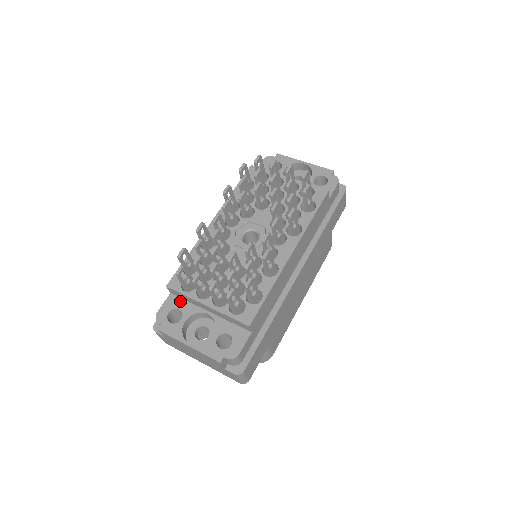
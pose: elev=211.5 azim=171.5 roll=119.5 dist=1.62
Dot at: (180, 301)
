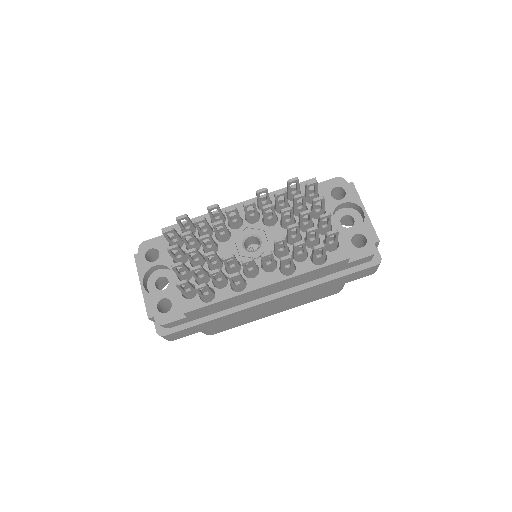
Dot at: (165, 247)
